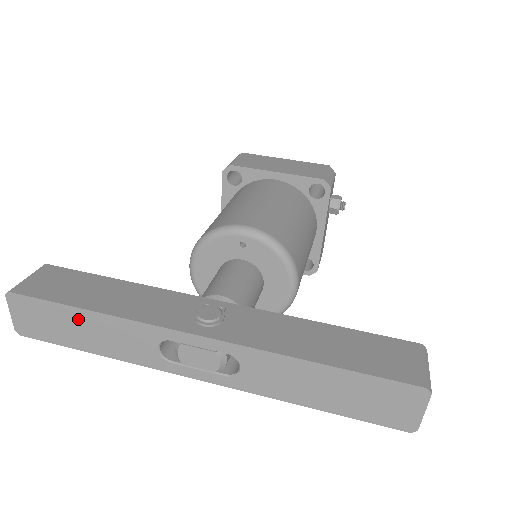
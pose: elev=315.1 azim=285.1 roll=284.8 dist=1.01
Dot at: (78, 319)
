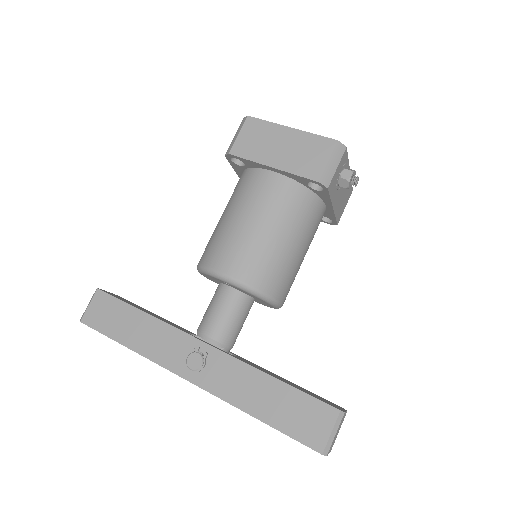
Dot at: occluded
